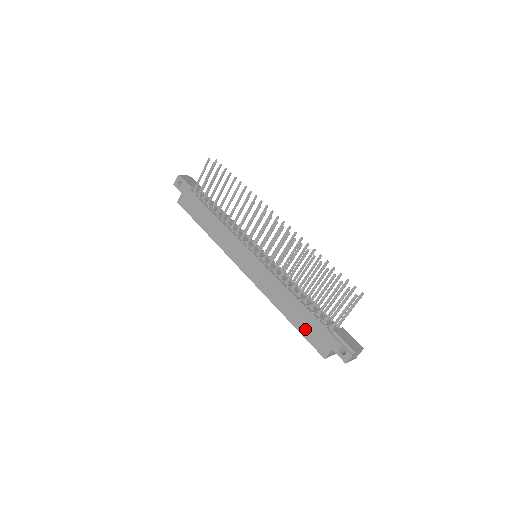
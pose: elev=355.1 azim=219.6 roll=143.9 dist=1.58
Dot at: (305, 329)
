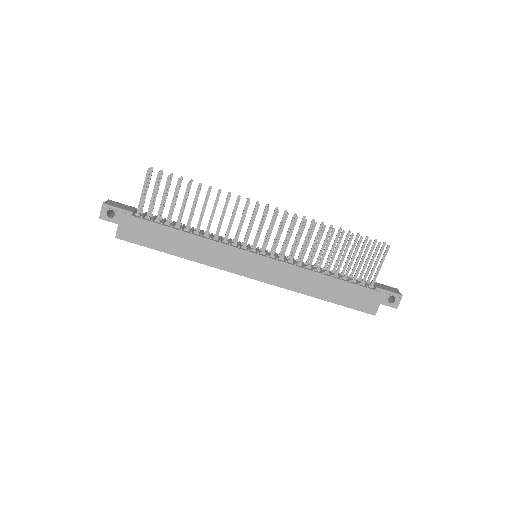
Dot at: (347, 300)
